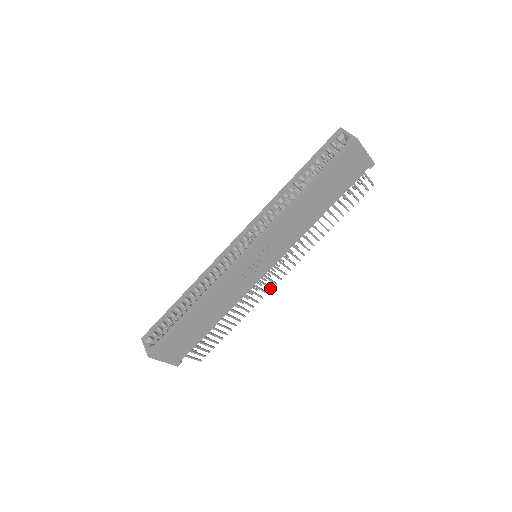
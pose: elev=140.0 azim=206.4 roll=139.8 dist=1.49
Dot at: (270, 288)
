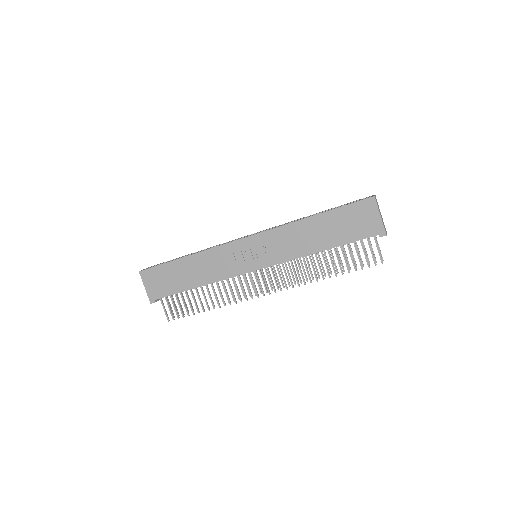
Dot at: (251, 296)
